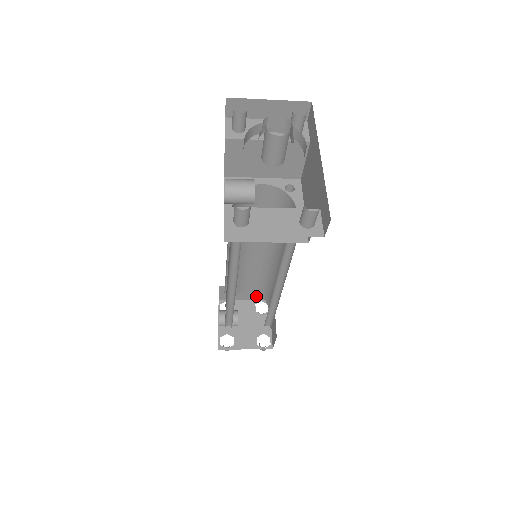
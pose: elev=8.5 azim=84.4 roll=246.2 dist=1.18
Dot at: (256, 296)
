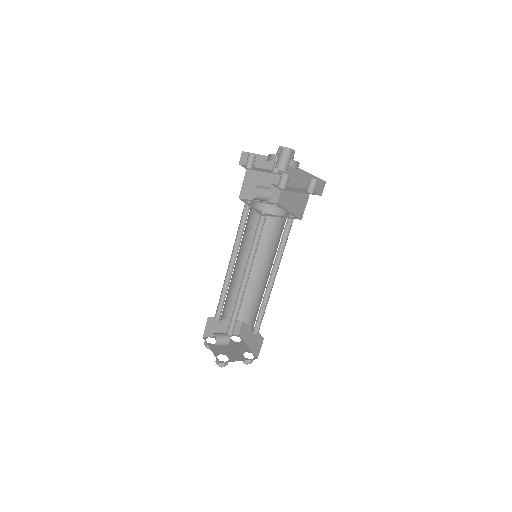
Dot at: occluded
